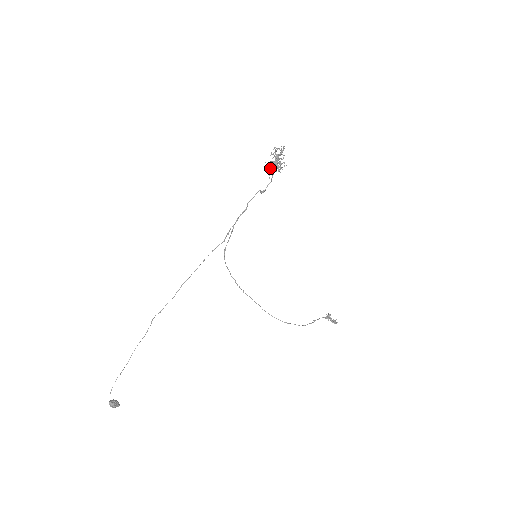
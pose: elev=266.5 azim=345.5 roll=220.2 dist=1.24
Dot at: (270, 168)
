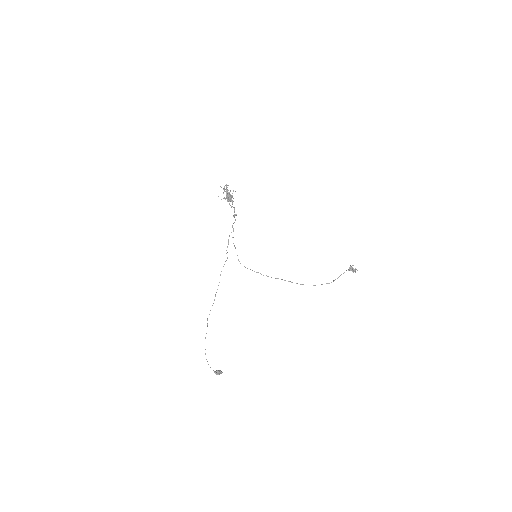
Dot at: occluded
